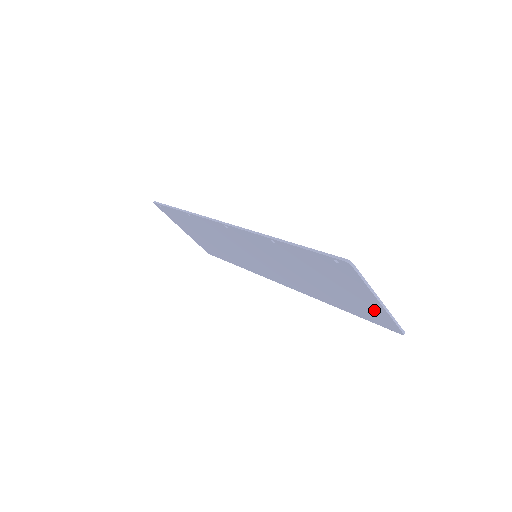
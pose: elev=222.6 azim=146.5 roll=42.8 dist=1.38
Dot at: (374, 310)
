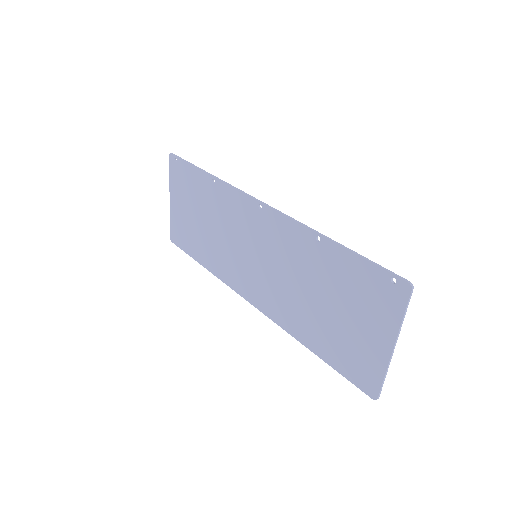
Dot at: (370, 358)
